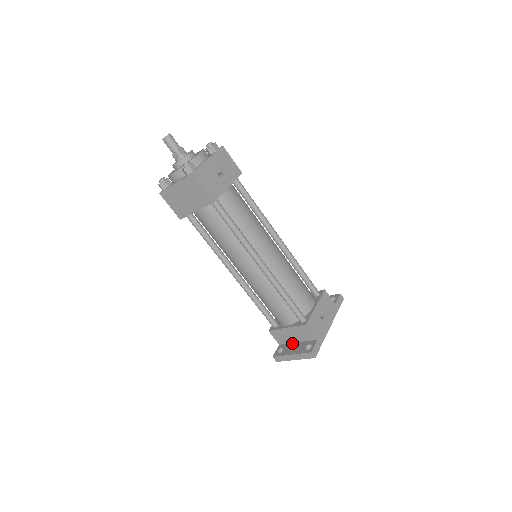
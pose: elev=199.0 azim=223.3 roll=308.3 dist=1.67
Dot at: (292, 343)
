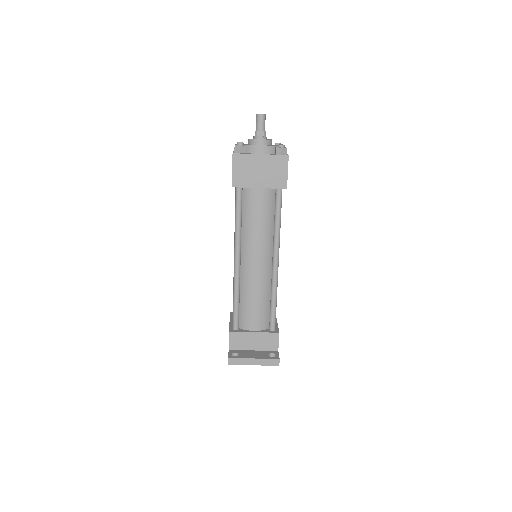
Dot at: (247, 350)
